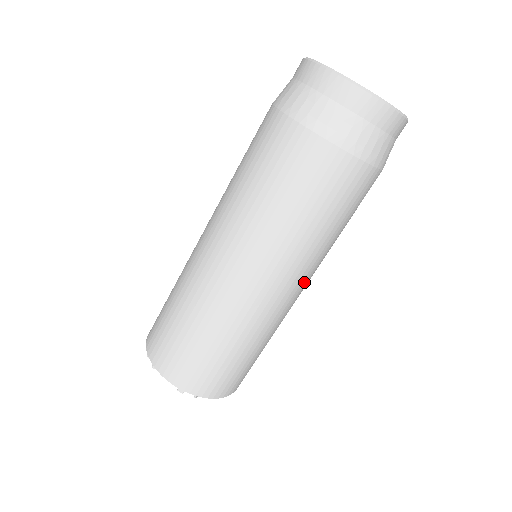
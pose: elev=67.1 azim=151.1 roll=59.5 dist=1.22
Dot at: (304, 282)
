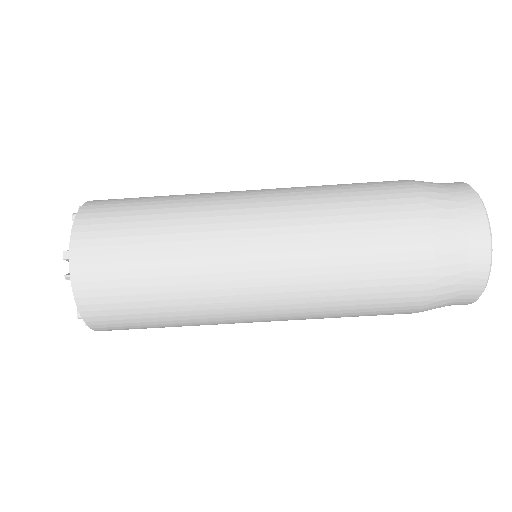
Dot at: (272, 309)
